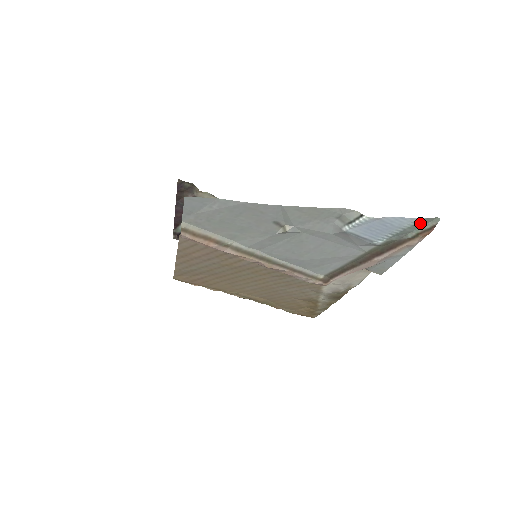
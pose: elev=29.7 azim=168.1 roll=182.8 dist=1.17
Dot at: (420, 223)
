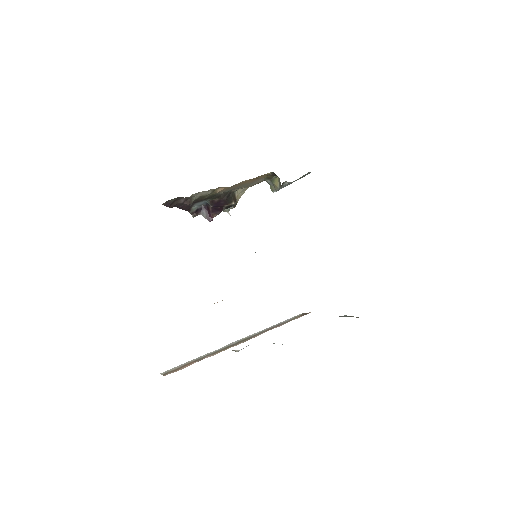
Dot at: occluded
